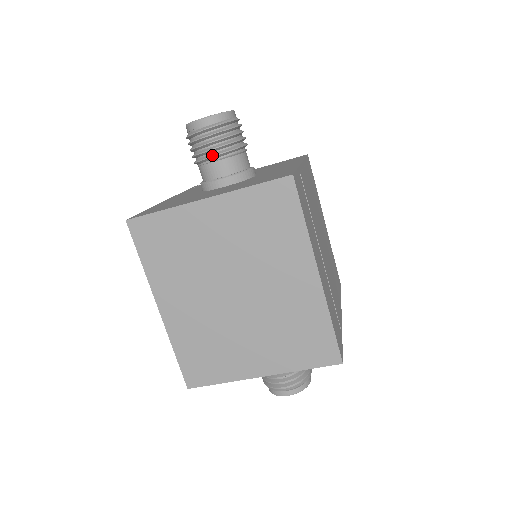
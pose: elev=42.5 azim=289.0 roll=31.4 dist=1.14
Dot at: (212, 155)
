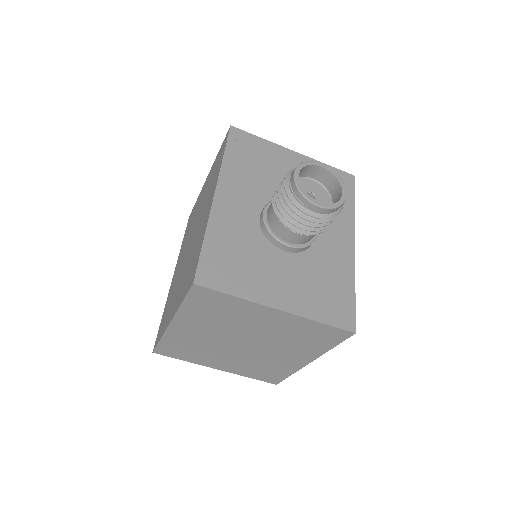
Dot at: (299, 231)
